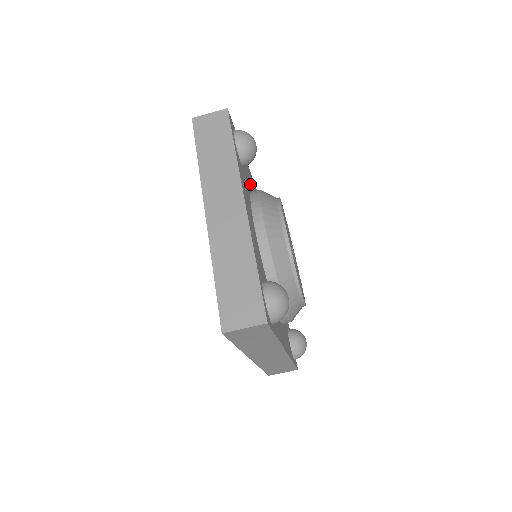
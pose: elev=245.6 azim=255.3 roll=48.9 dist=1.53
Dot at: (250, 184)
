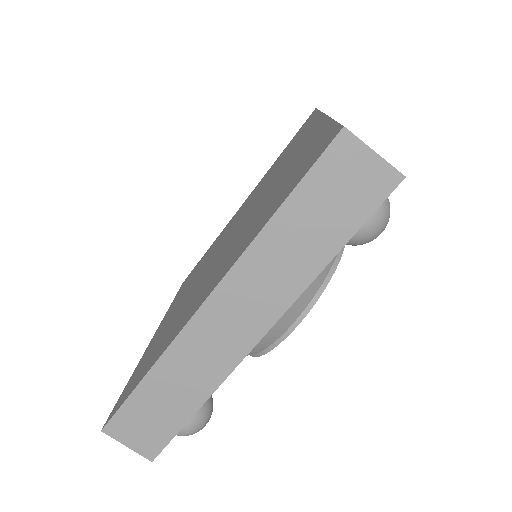
Dot at: occluded
